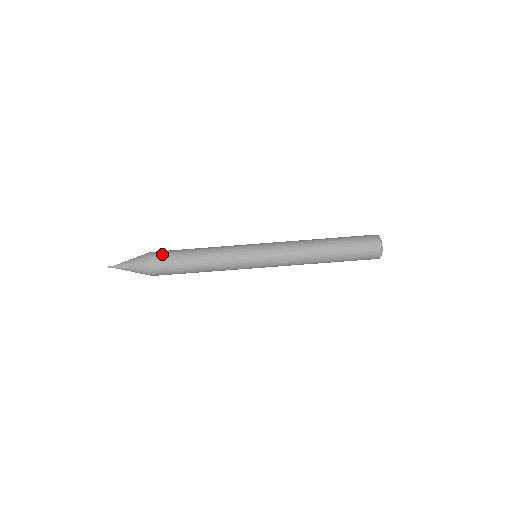
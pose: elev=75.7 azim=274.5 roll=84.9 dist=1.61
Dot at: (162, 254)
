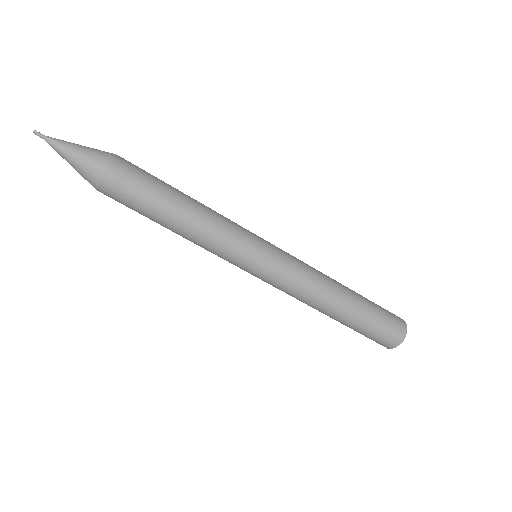
Dot at: (124, 188)
